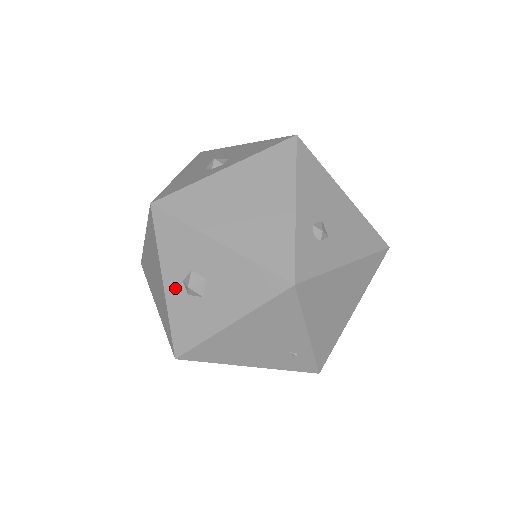
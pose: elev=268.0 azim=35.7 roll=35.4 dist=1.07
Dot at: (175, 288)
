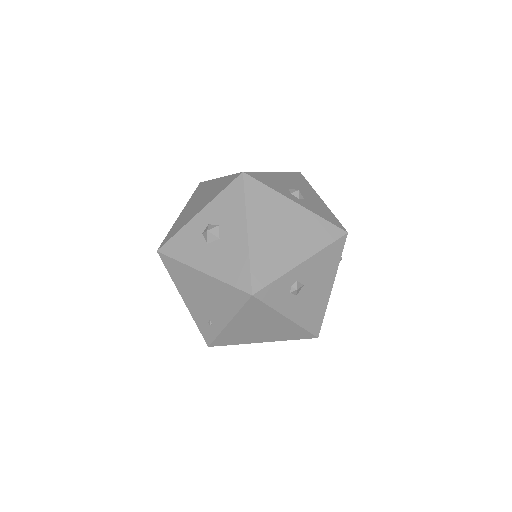
Dot at: (201, 222)
